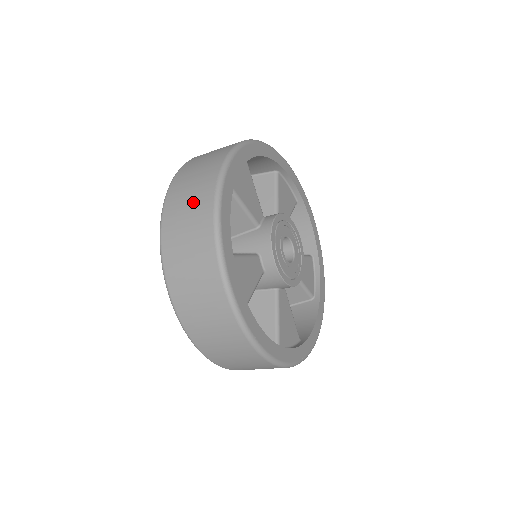
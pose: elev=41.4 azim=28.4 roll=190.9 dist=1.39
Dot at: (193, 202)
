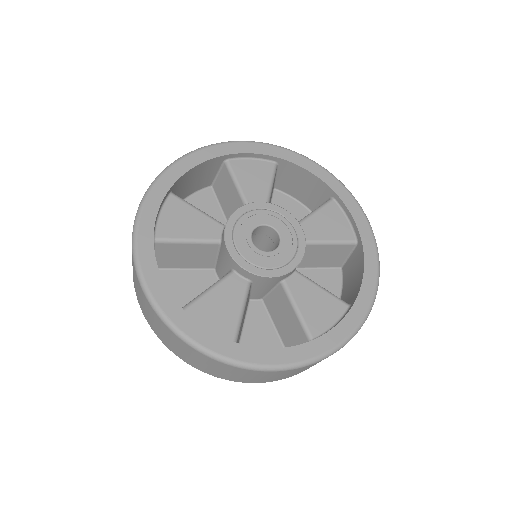
Dot at: (135, 281)
